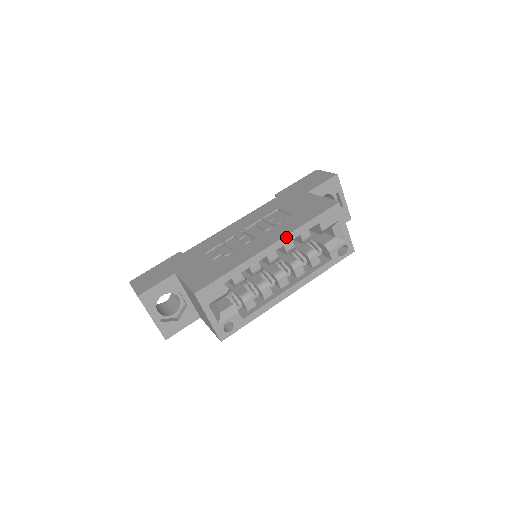
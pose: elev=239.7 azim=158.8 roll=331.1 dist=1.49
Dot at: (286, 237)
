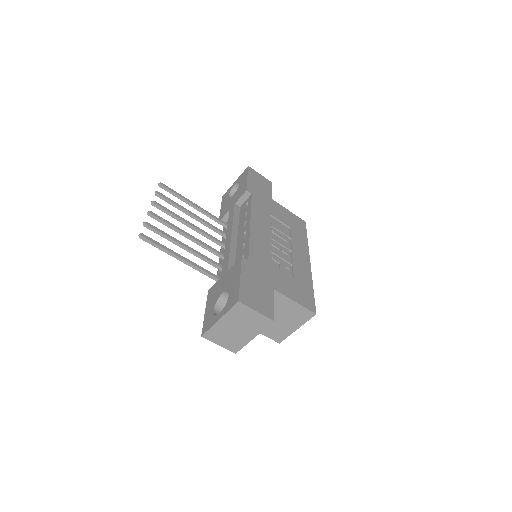
Dot at: (308, 253)
